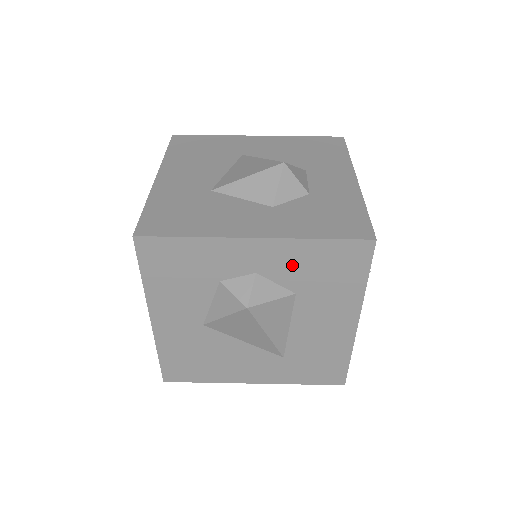
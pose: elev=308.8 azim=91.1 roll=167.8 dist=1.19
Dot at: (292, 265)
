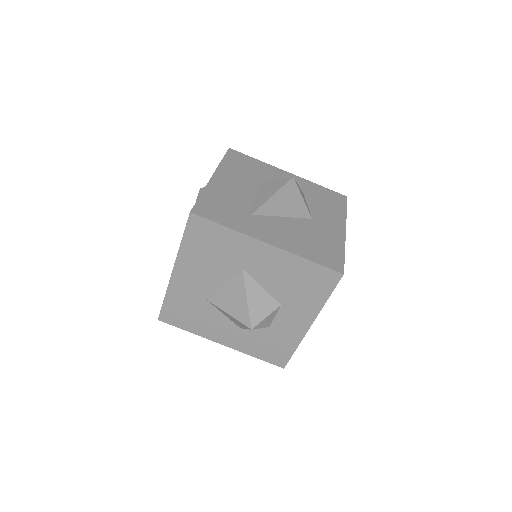
Dot at: occluded
